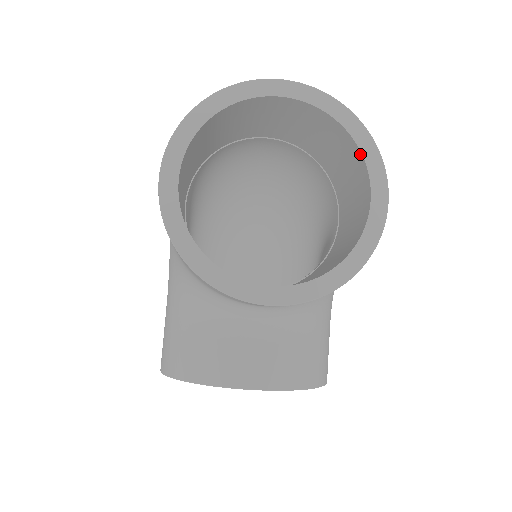
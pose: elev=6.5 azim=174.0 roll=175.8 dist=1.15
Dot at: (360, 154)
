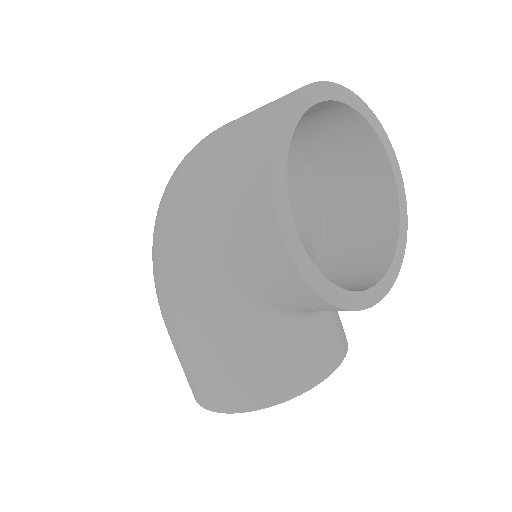
Dot at: (375, 136)
